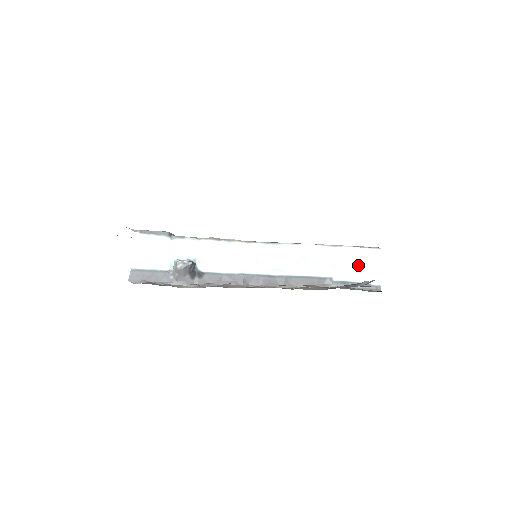
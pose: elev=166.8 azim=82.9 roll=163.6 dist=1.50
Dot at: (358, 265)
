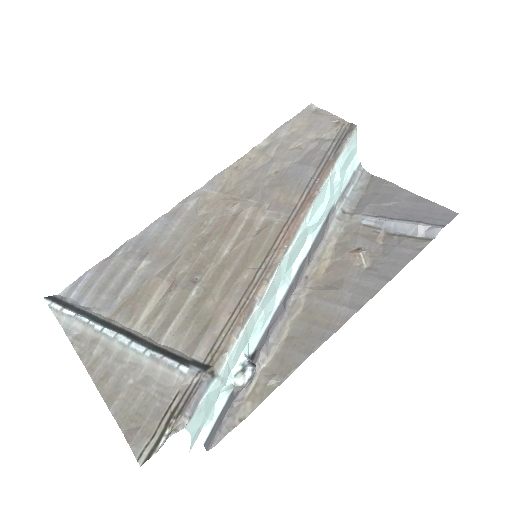
Dot at: (345, 166)
